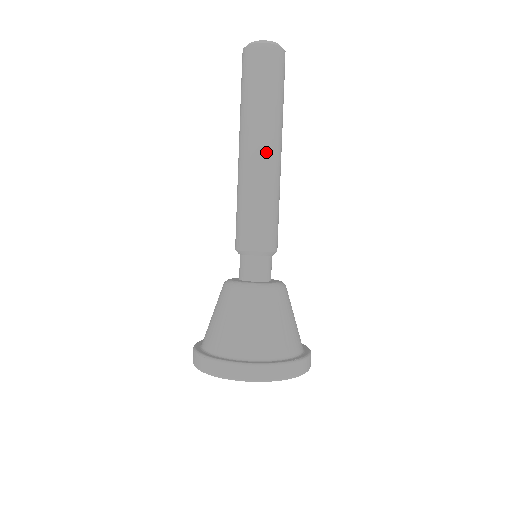
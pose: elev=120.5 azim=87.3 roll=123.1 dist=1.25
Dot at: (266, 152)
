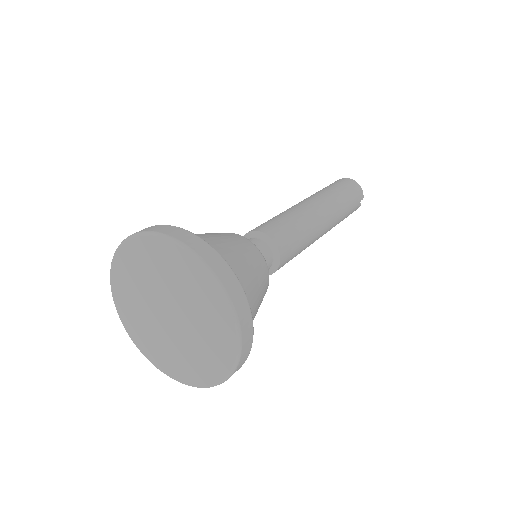
Dot at: (318, 206)
